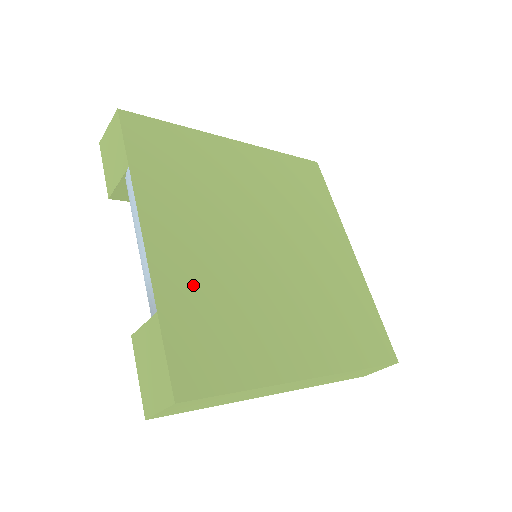
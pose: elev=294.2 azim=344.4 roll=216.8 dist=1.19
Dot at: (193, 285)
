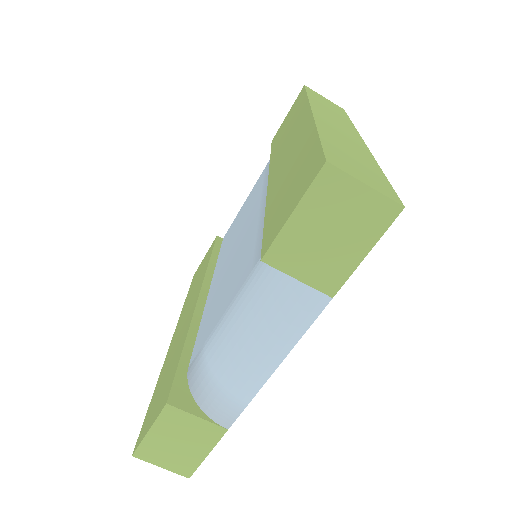
Dot at: occluded
